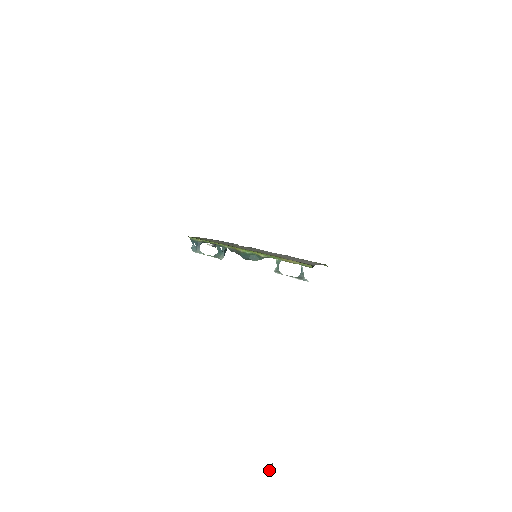
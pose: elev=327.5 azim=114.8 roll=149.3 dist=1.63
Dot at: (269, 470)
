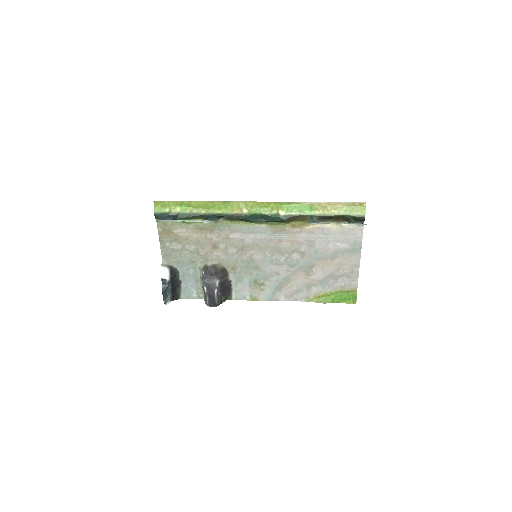
Dot at: out of frame
